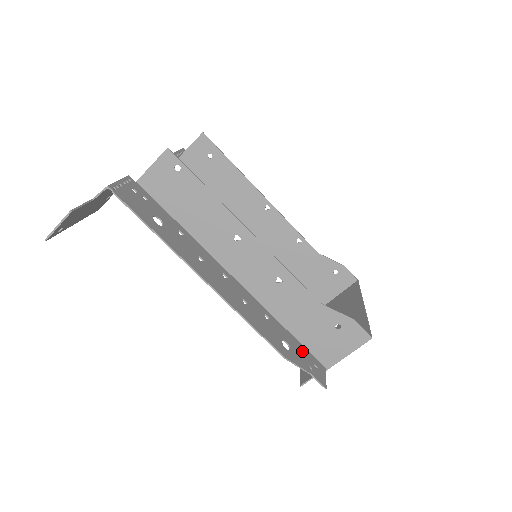
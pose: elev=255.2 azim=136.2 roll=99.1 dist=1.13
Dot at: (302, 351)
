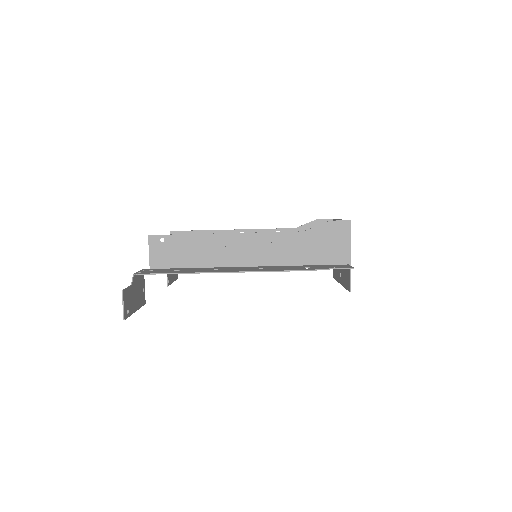
Dot at: (323, 266)
